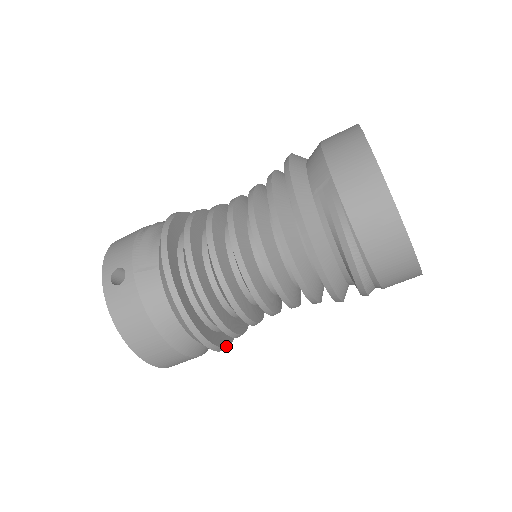
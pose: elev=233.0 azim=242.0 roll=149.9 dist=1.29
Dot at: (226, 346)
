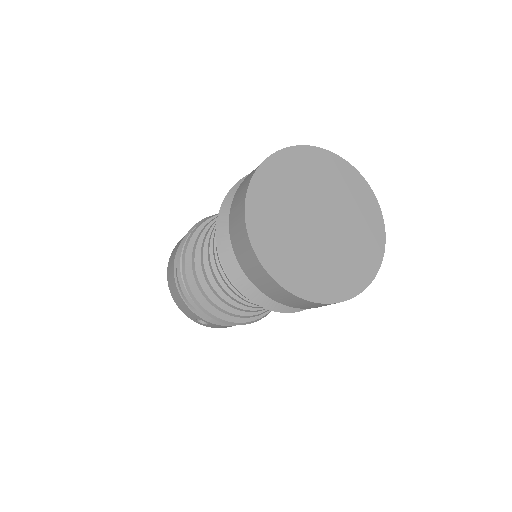
Dot at: occluded
